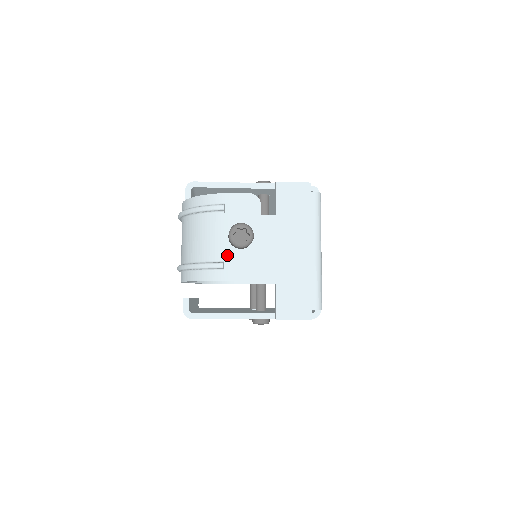
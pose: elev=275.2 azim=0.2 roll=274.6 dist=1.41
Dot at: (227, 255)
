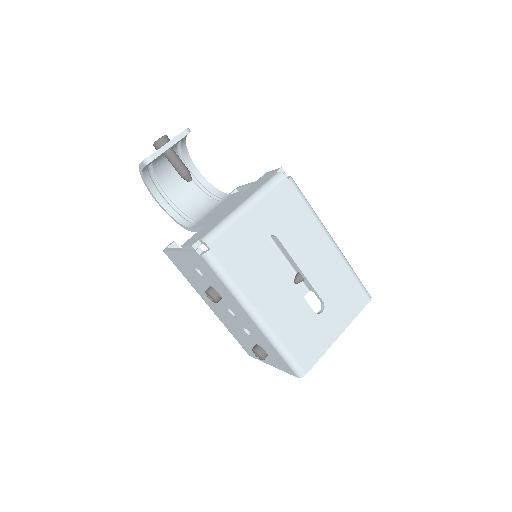
Dot at: occluded
